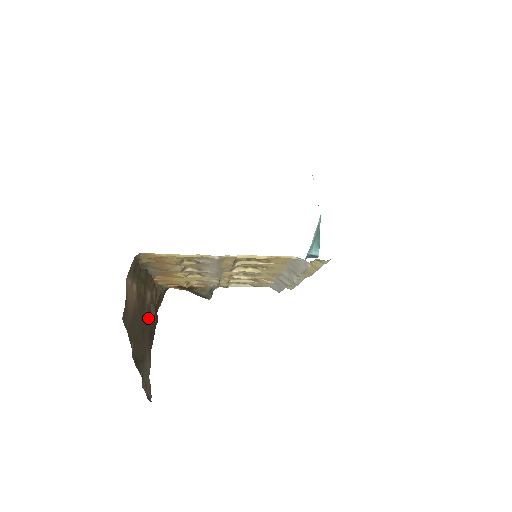
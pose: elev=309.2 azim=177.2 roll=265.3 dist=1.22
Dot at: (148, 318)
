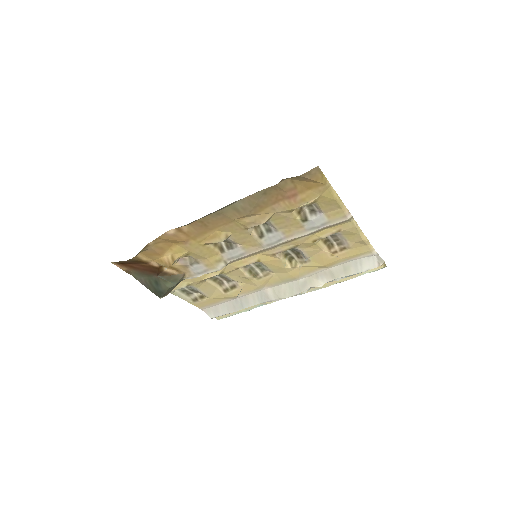
Dot at: occluded
